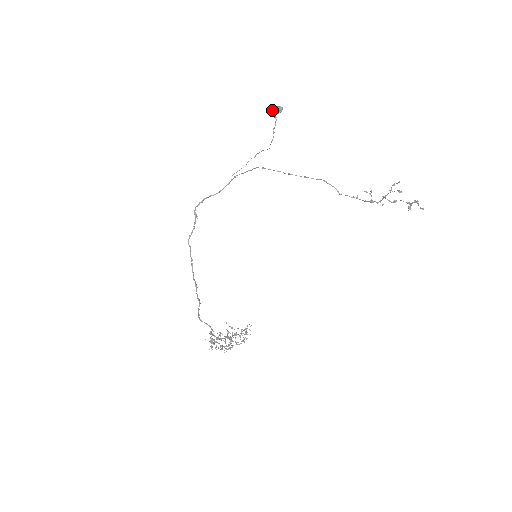
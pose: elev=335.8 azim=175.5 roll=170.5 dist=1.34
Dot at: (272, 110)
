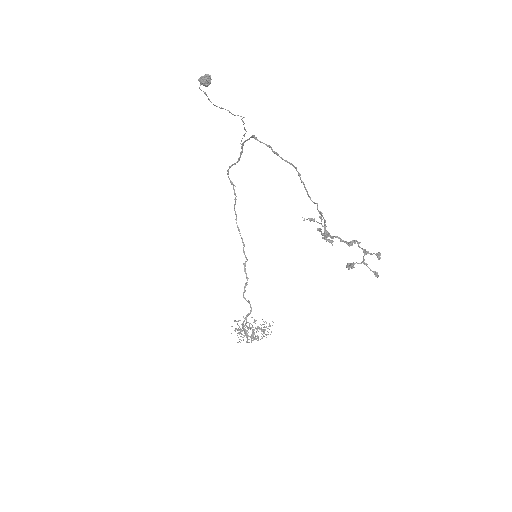
Dot at: (200, 82)
